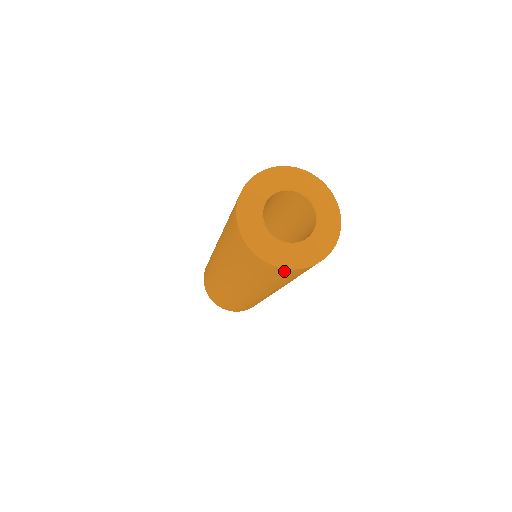
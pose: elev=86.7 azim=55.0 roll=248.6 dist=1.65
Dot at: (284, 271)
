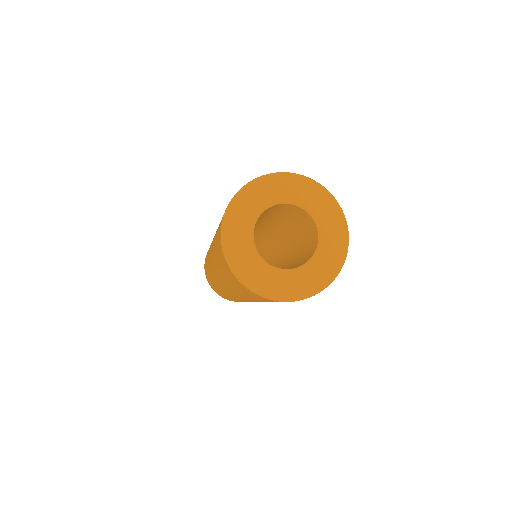
Dot at: occluded
